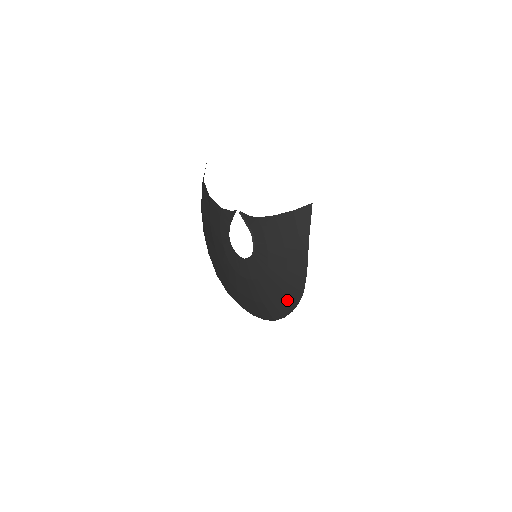
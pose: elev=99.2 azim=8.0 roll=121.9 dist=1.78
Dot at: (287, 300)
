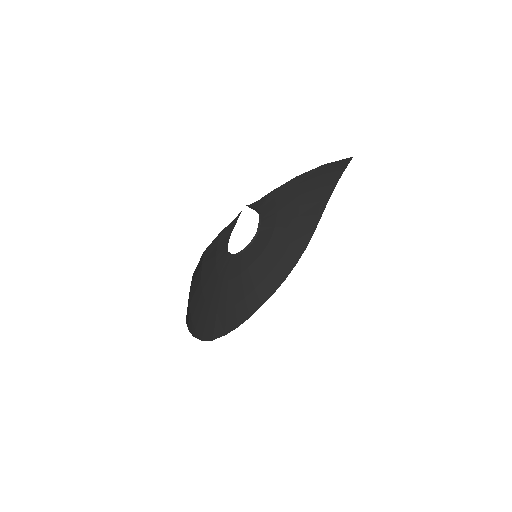
Dot at: (284, 267)
